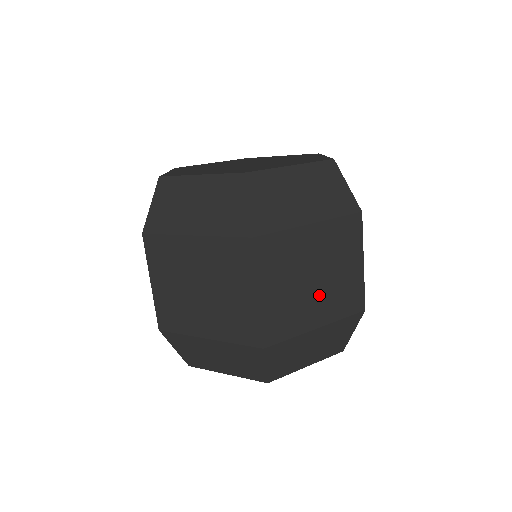
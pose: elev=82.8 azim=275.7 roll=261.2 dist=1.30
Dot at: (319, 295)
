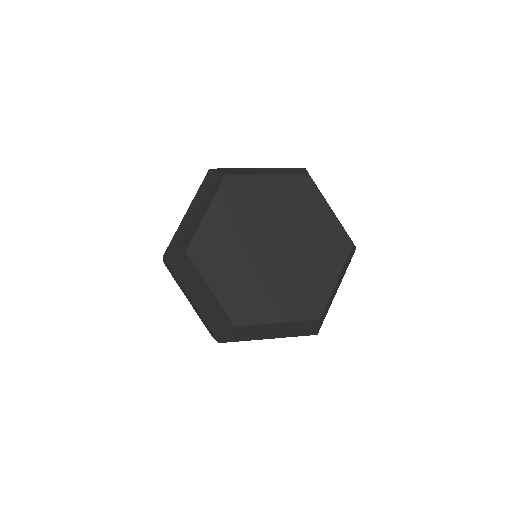
Dot at: occluded
